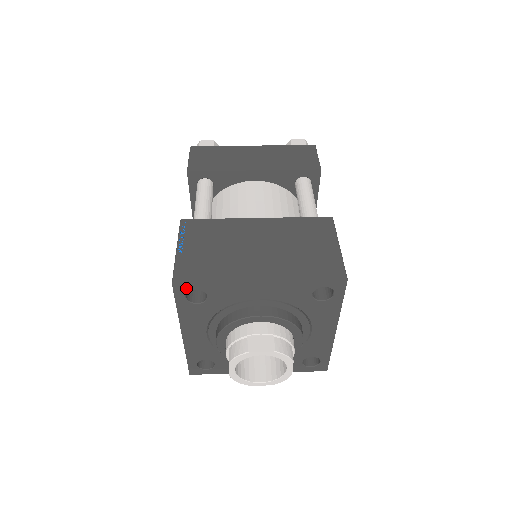
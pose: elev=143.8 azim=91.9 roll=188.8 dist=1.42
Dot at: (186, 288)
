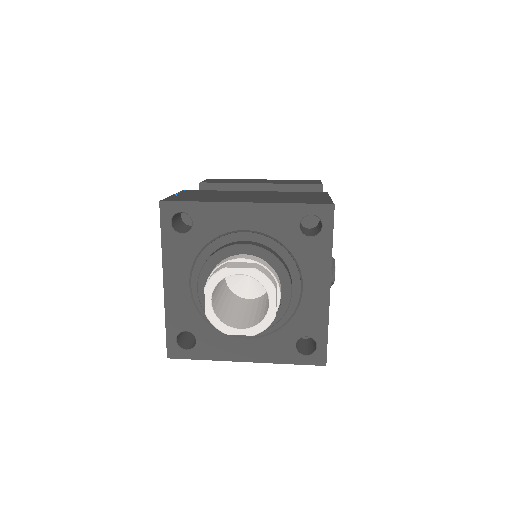
Dot at: (172, 209)
